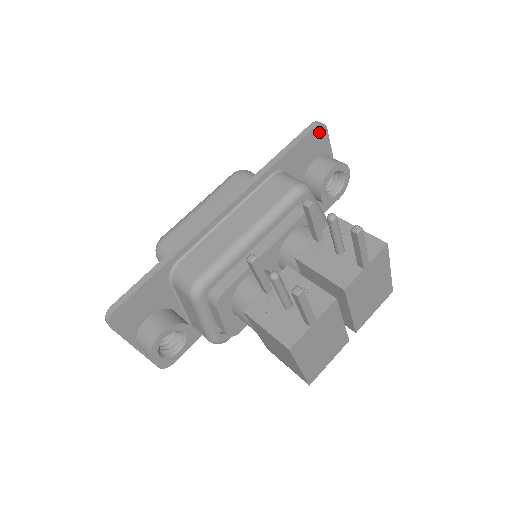
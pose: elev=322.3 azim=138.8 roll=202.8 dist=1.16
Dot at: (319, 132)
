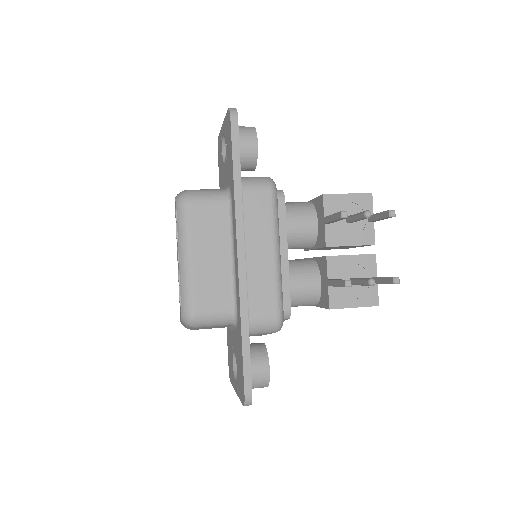
Dot at: occluded
